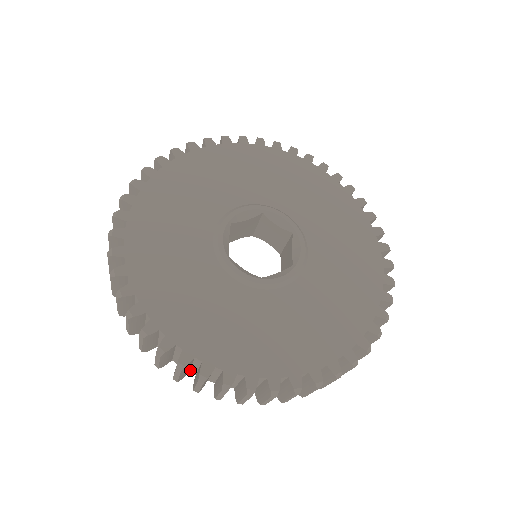
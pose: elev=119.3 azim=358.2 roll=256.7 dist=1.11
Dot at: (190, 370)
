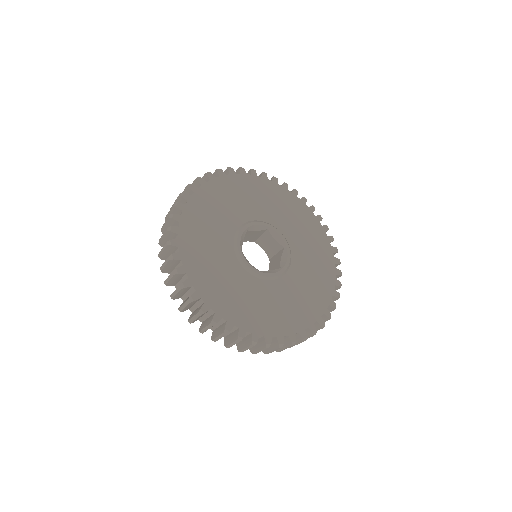
Dot at: (200, 318)
